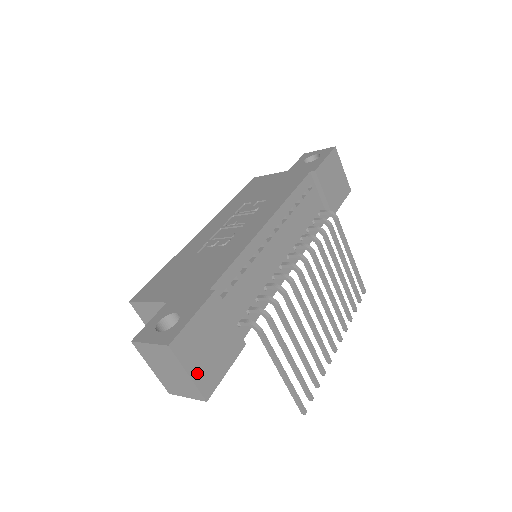
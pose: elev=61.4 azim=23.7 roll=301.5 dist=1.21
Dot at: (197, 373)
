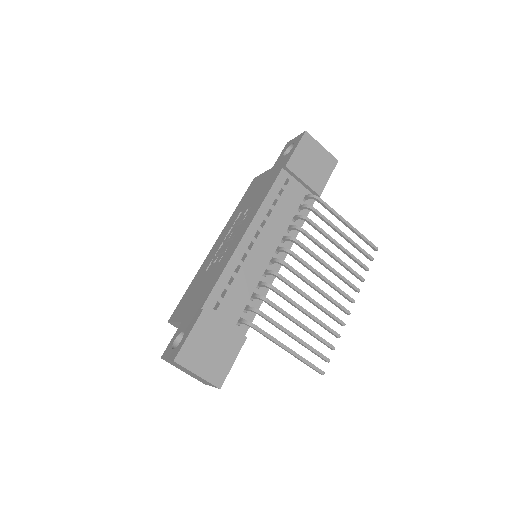
Dot at: (205, 372)
